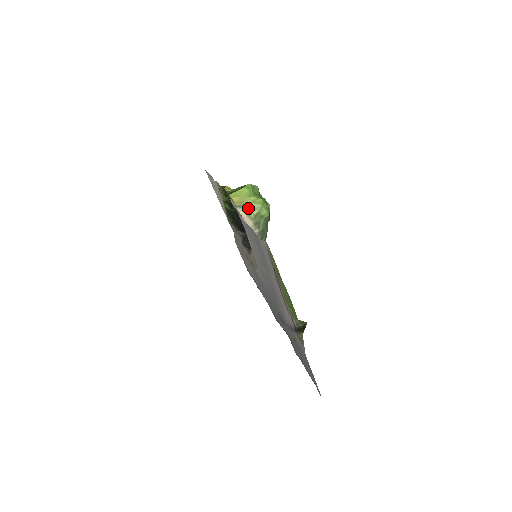
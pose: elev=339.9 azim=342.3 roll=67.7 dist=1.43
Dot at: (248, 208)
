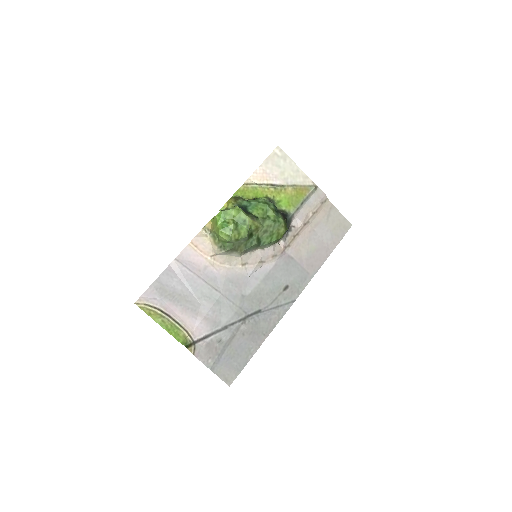
Dot at: (215, 234)
